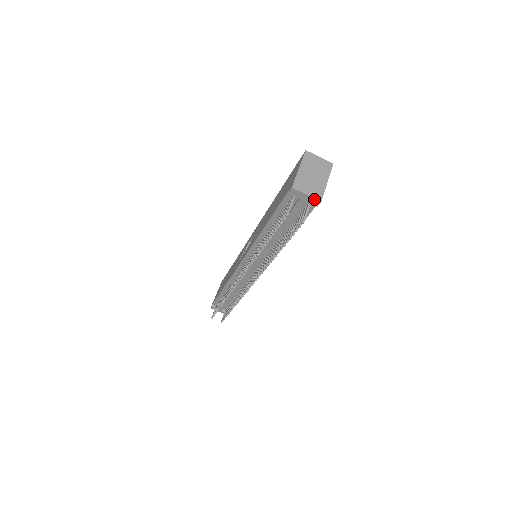
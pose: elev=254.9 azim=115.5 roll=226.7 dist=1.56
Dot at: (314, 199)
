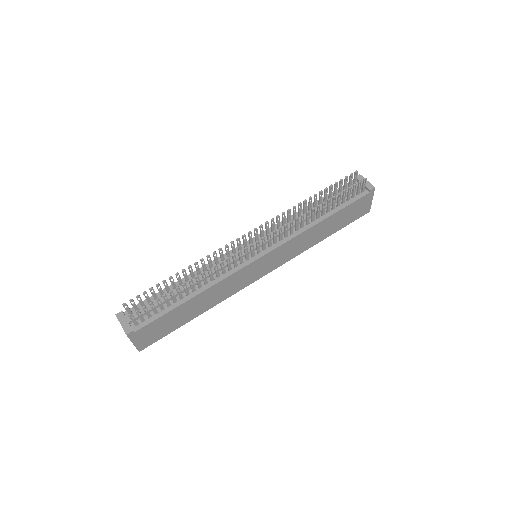
Dot at: (371, 185)
